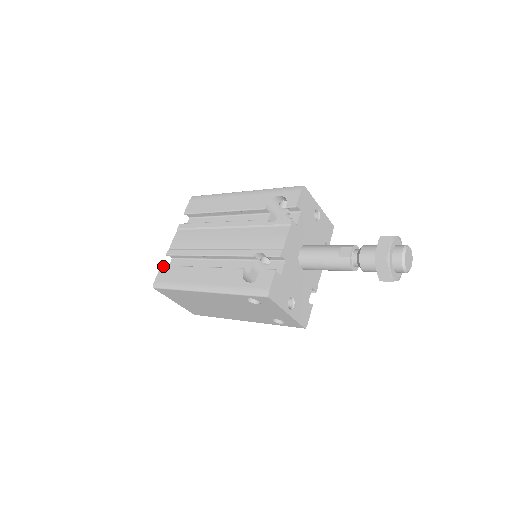
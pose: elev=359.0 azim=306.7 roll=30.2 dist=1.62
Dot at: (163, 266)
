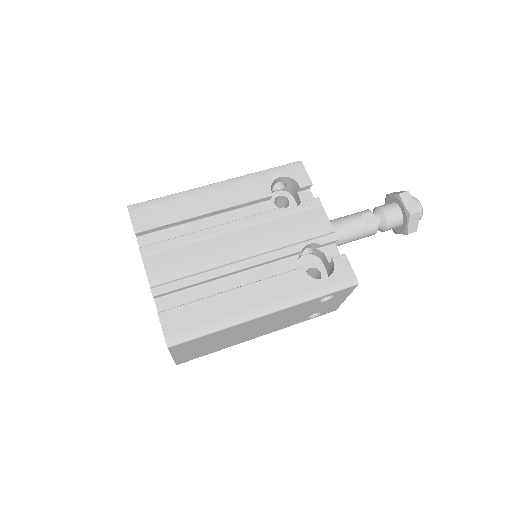
Dot at: (163, 312)
